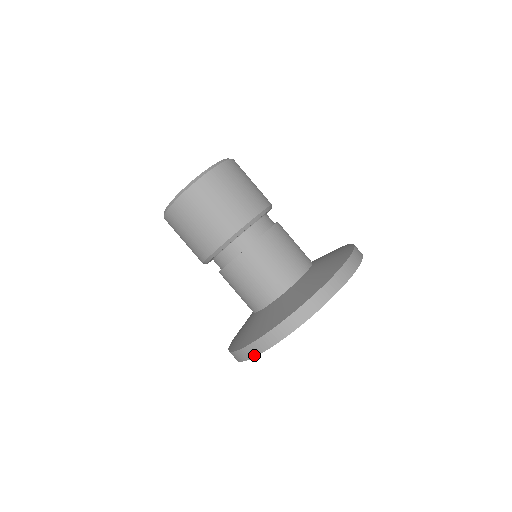
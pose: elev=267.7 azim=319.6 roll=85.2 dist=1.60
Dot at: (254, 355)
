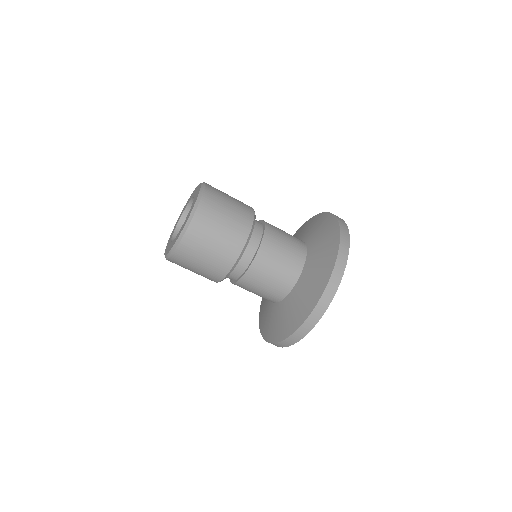
Dot at: (282, 347)
